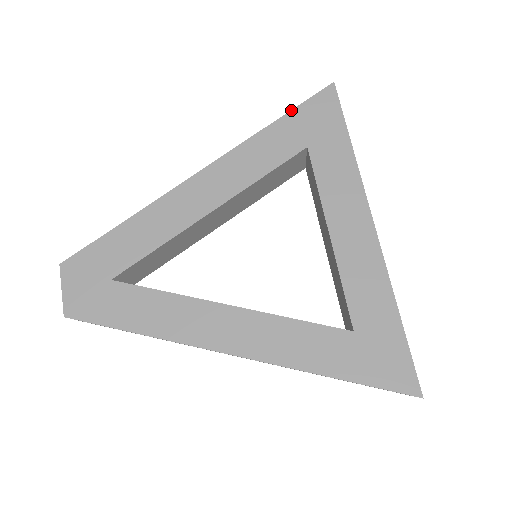
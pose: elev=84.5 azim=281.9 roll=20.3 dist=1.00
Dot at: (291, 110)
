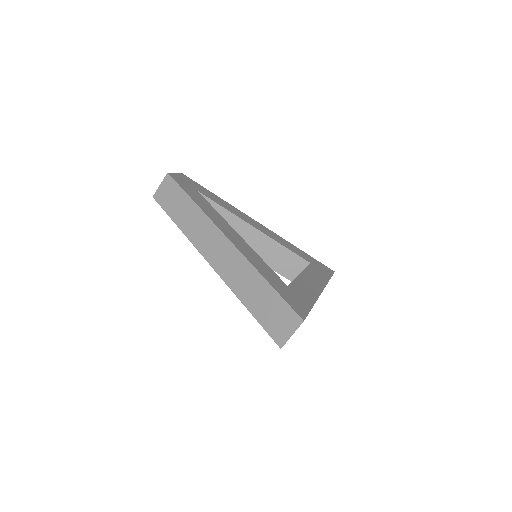
Dot at: (312, 257)
